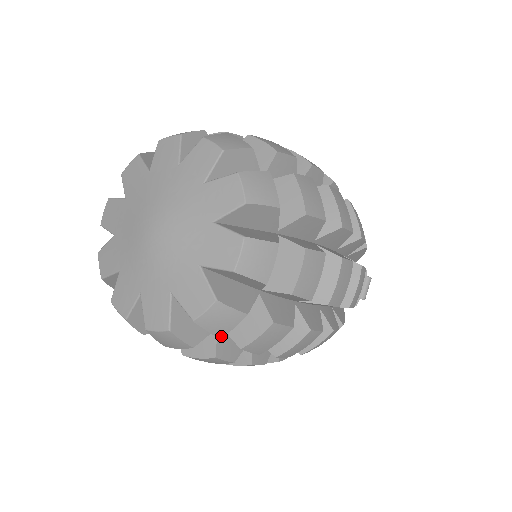
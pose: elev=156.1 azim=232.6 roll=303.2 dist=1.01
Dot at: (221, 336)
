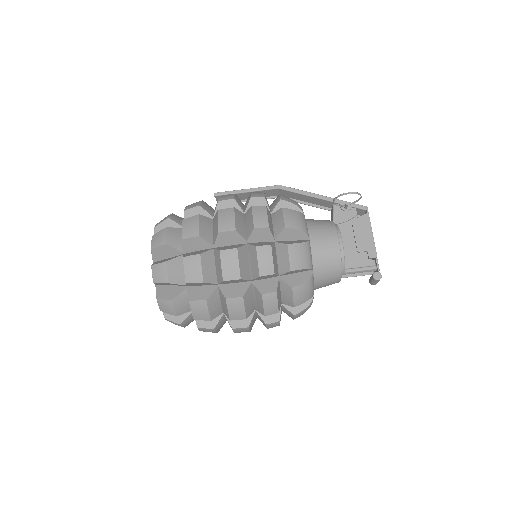
Dot at: occluded
